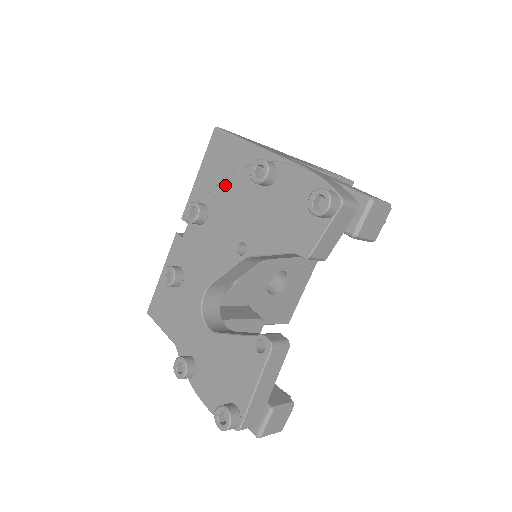
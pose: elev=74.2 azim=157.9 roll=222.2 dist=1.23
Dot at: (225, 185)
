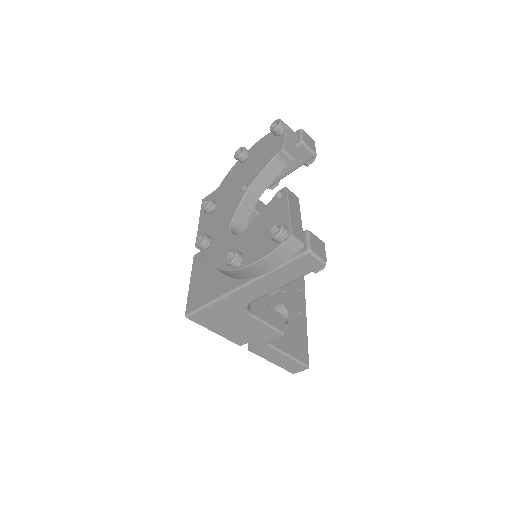
Dot at: (221, 186)
